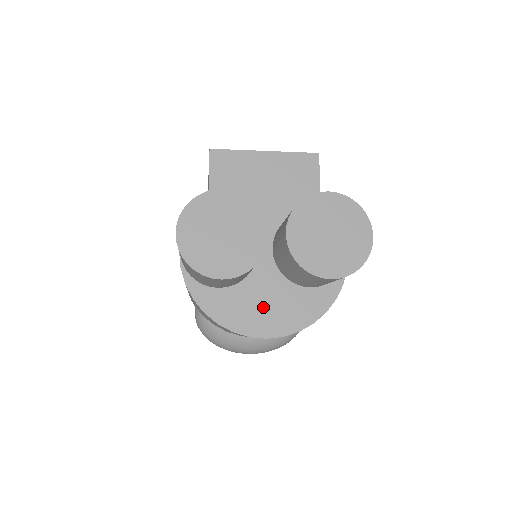
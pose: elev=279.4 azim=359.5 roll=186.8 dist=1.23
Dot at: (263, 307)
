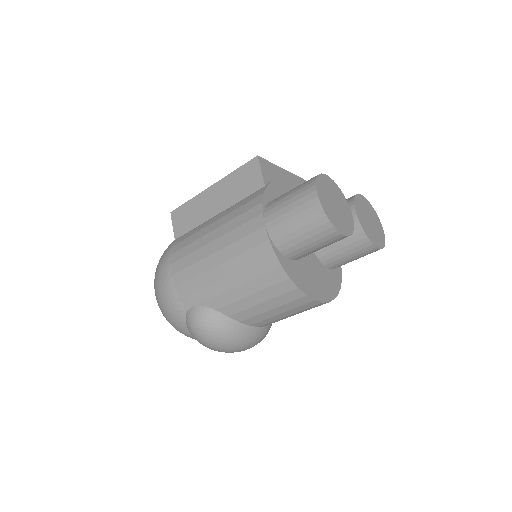
Dot at: (315, 279)
